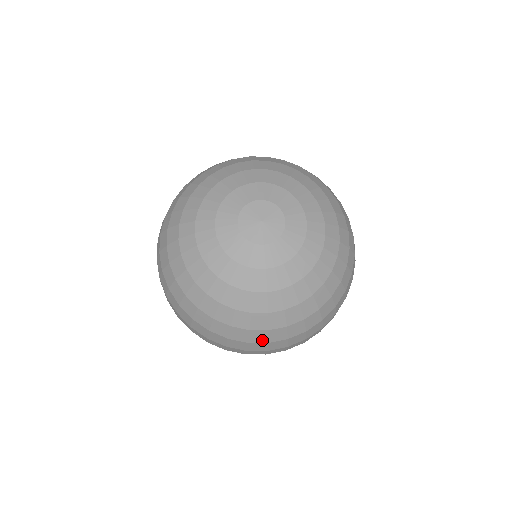
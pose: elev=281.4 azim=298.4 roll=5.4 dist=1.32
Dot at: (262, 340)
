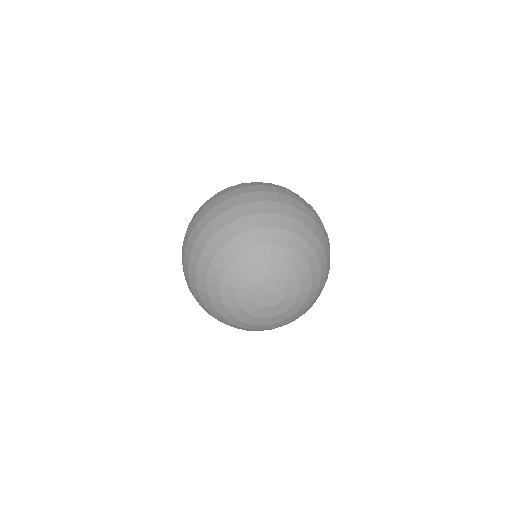
Dot at: occluded
